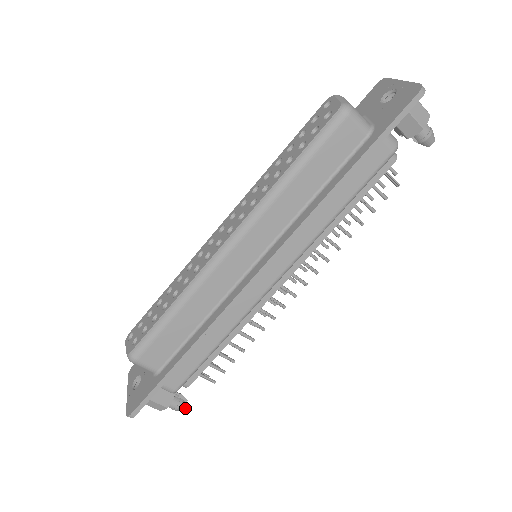
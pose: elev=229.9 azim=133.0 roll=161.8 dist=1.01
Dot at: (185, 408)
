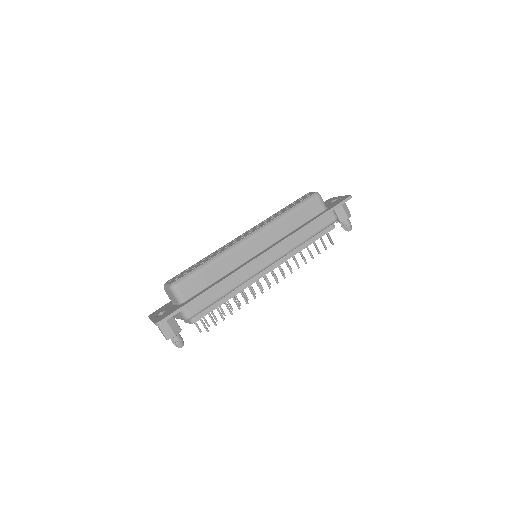
Dot at: (182, 346)
